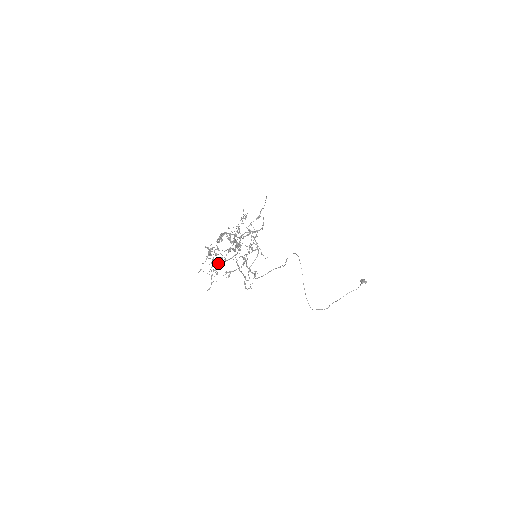
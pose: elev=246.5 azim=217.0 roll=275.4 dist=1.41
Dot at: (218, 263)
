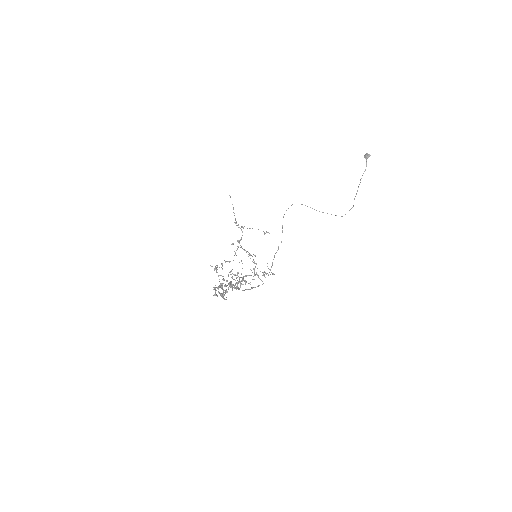
Dot at: (236, 287)
